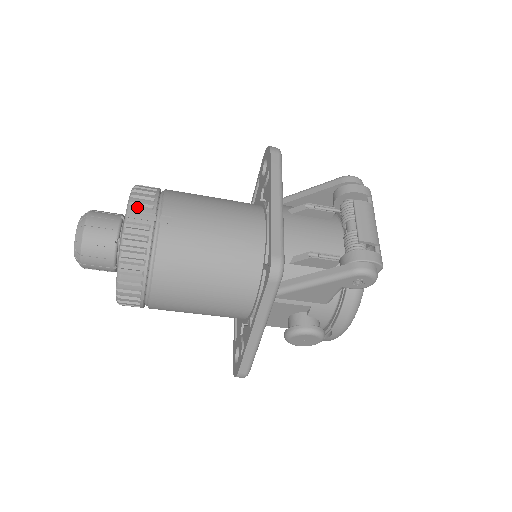
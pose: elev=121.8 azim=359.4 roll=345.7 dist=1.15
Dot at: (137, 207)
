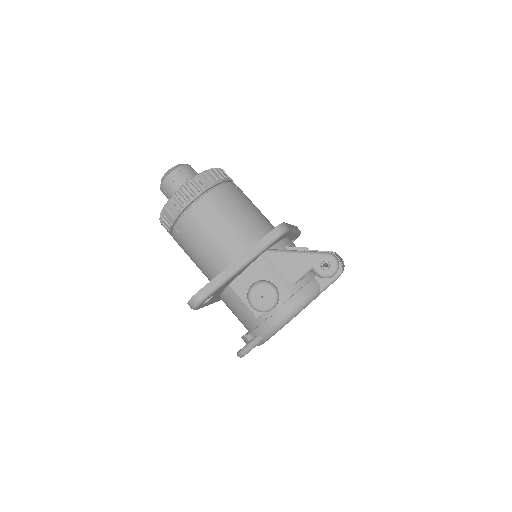
Dot at: occluded
